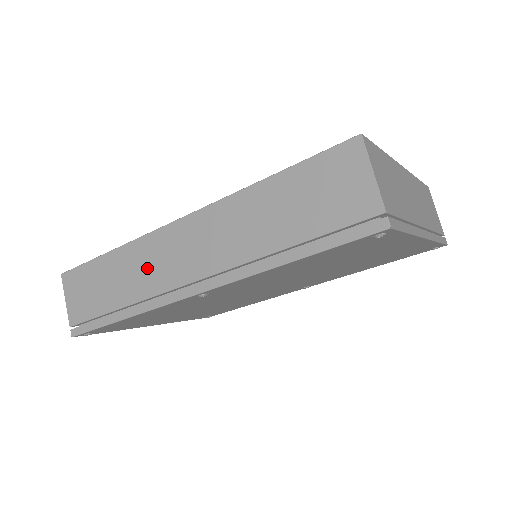
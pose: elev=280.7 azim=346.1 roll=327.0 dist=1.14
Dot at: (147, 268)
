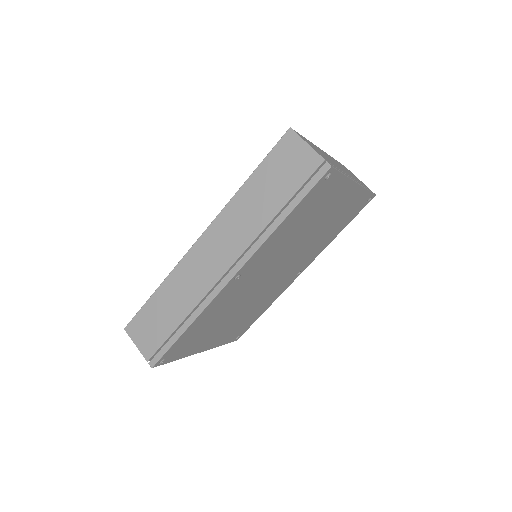
Dot at: (191, 282)
